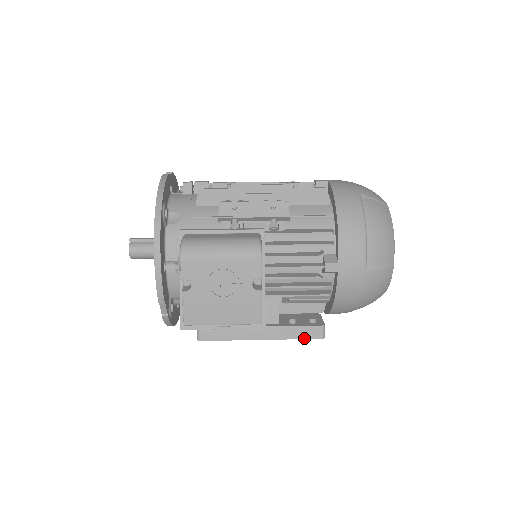
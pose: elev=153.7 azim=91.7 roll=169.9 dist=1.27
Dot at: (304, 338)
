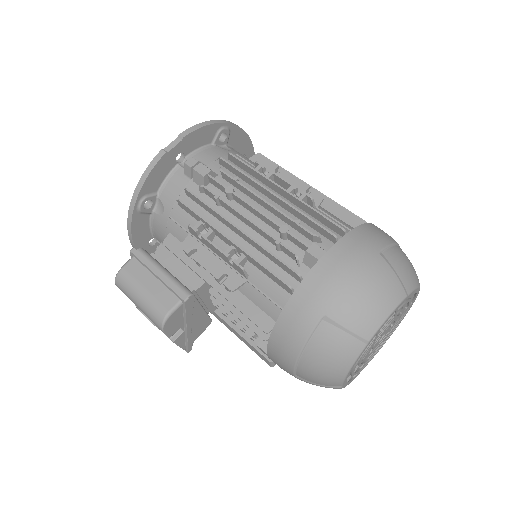
Dot at: (257, 354)
